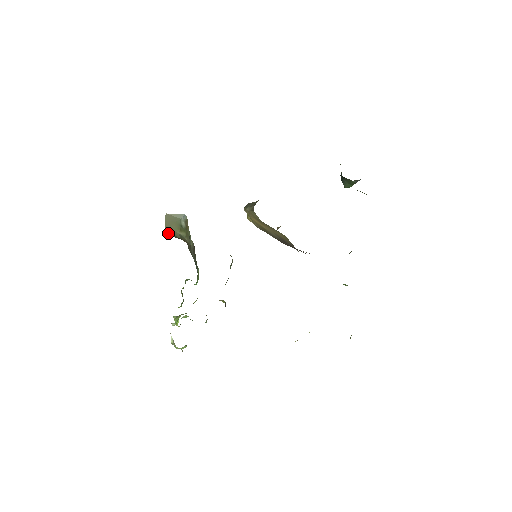
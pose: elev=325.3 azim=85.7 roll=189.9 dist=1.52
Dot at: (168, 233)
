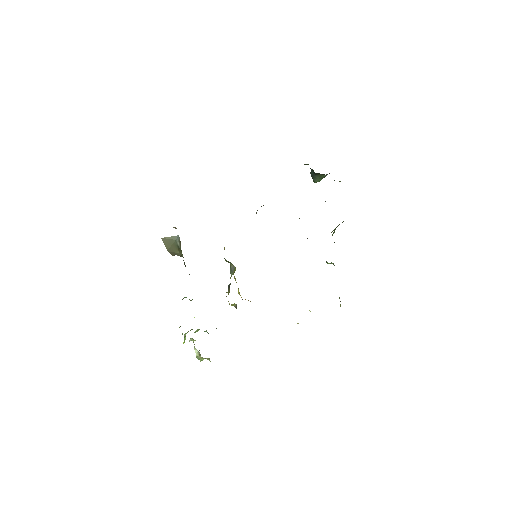
Dot at: (174, 254)
